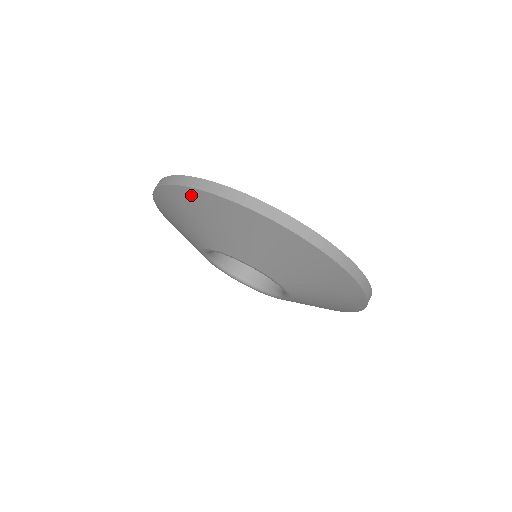
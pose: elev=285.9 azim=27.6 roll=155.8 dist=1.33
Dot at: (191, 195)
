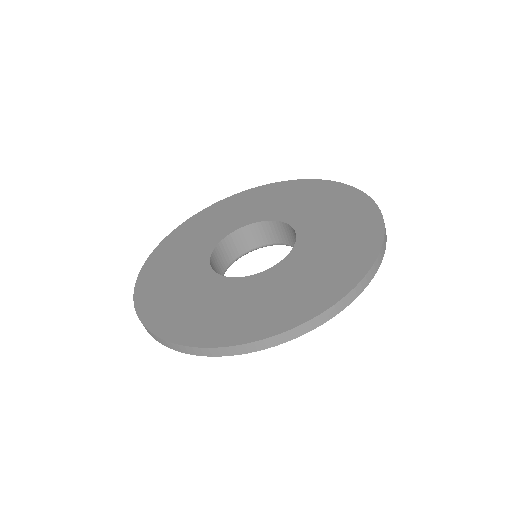
Dot at: occluded
